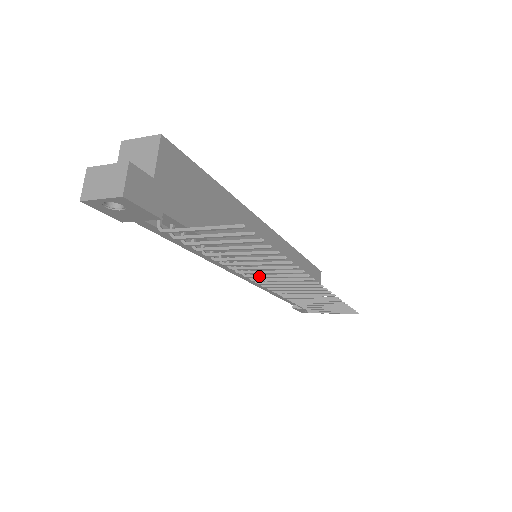
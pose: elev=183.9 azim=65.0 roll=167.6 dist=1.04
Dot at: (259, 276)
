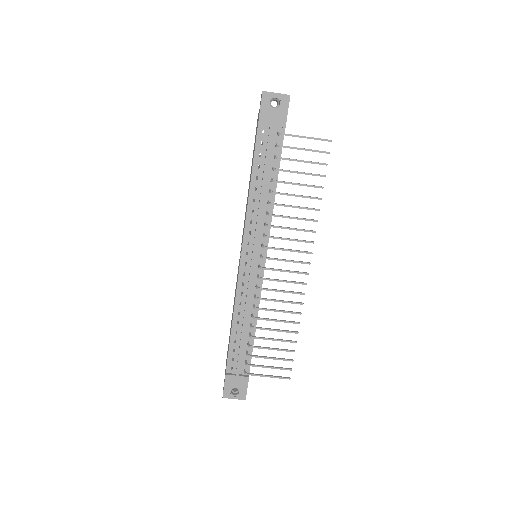
Dot at: (278, 237)
